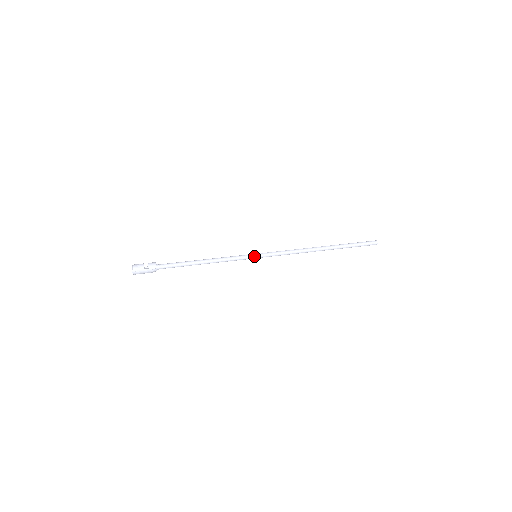
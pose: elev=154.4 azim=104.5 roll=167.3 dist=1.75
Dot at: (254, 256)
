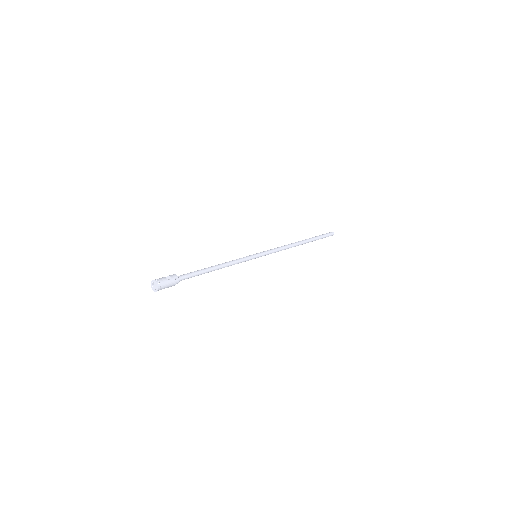
Dot at: (255, 255)
